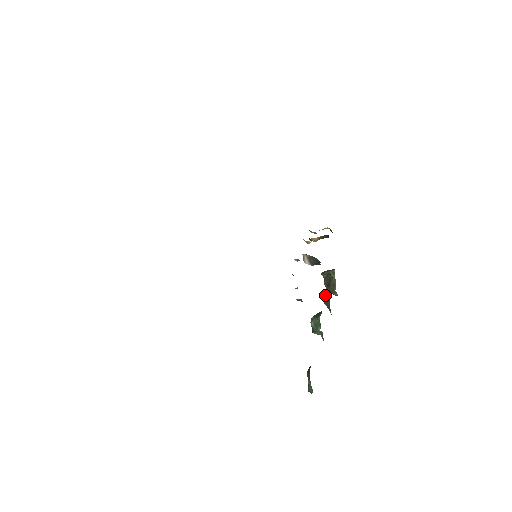
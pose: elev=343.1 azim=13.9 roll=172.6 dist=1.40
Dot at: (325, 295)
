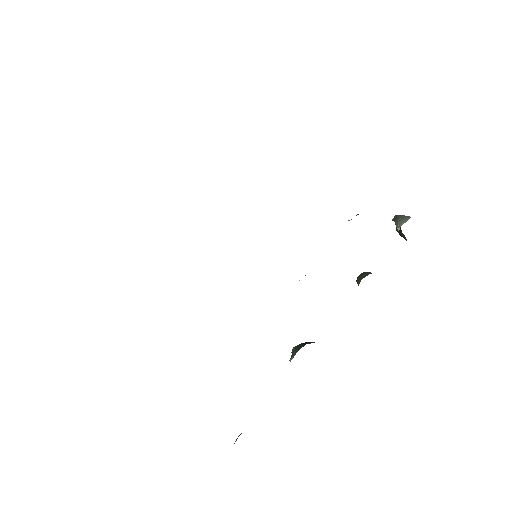
Dot at: occluded
